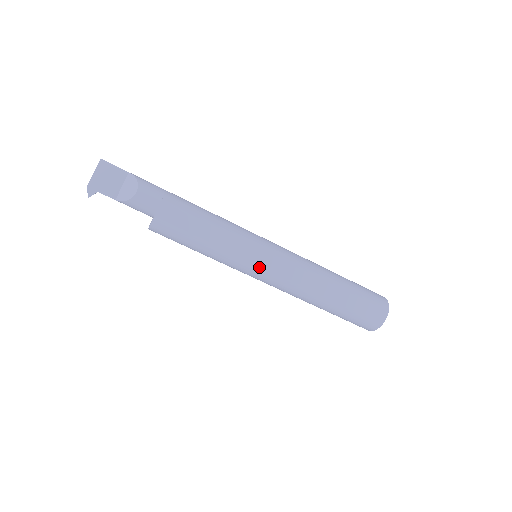
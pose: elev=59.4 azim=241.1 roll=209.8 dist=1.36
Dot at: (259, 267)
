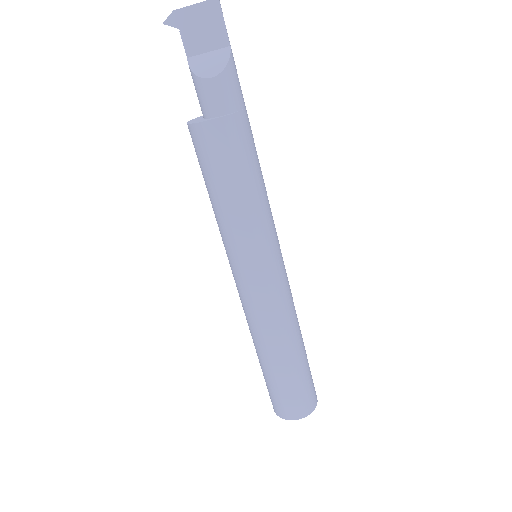
Dot at: (243, 273)
